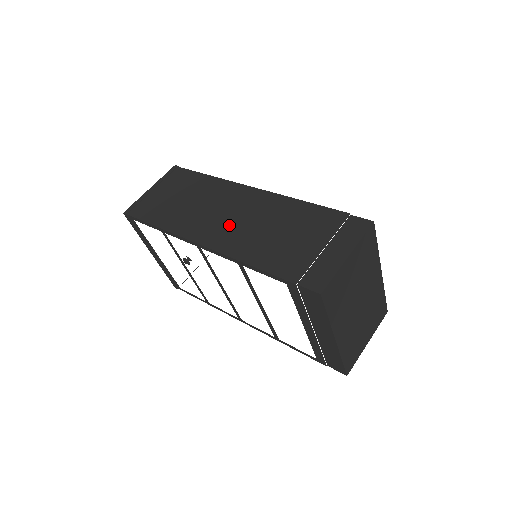
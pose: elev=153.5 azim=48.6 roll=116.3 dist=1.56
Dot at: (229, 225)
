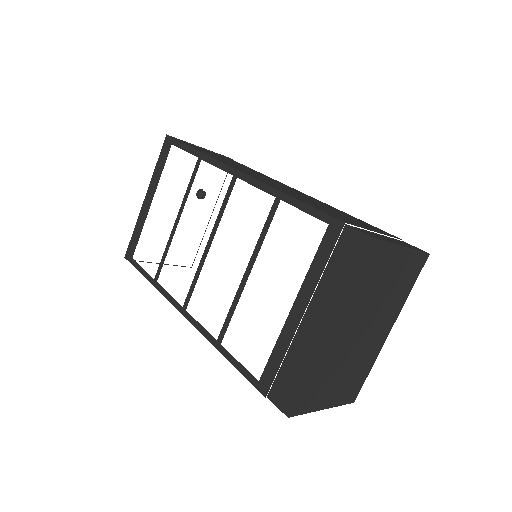
Dot at: occluded
